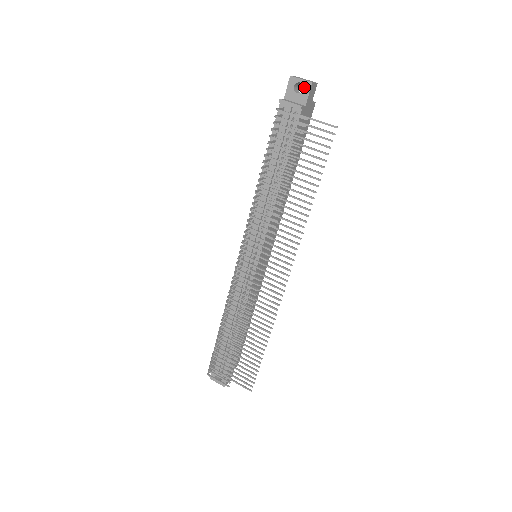
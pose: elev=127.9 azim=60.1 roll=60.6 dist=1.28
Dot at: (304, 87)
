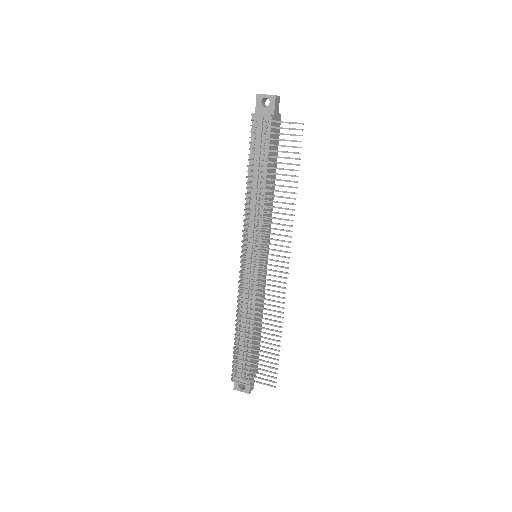
Dot at: (270, 100)
